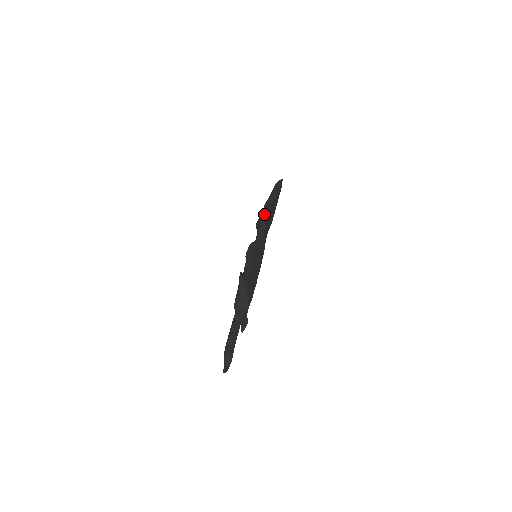
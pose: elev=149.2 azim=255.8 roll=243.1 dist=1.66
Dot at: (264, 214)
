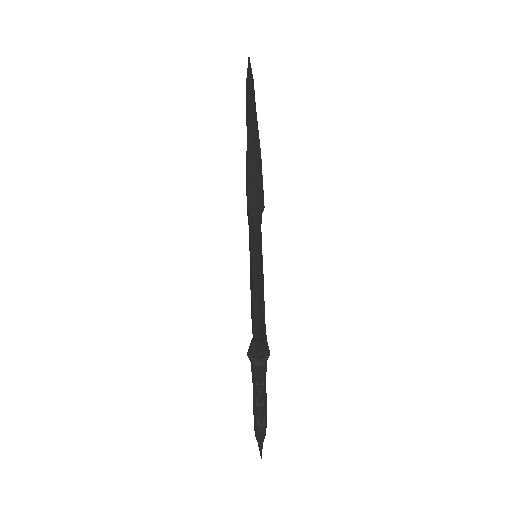
Dot at: (258, 186)
